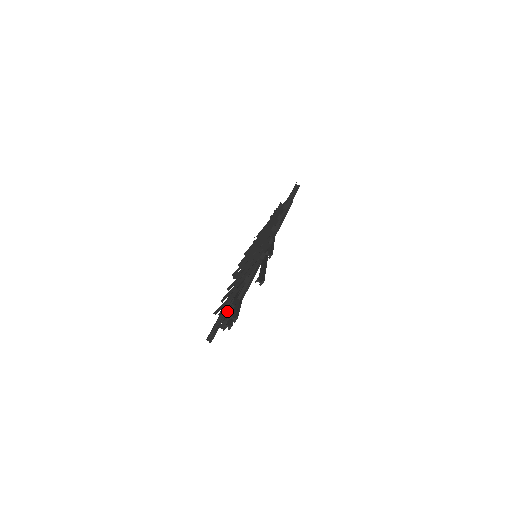
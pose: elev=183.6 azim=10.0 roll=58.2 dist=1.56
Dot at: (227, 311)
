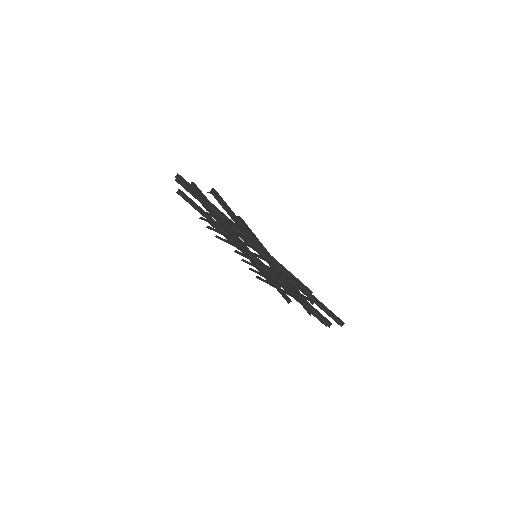
Dot at: (277, 284)
